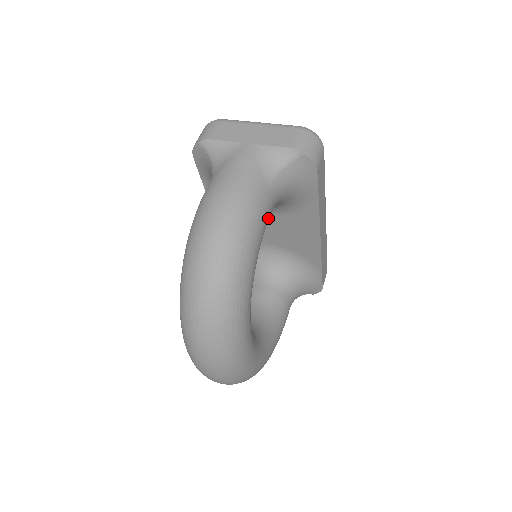
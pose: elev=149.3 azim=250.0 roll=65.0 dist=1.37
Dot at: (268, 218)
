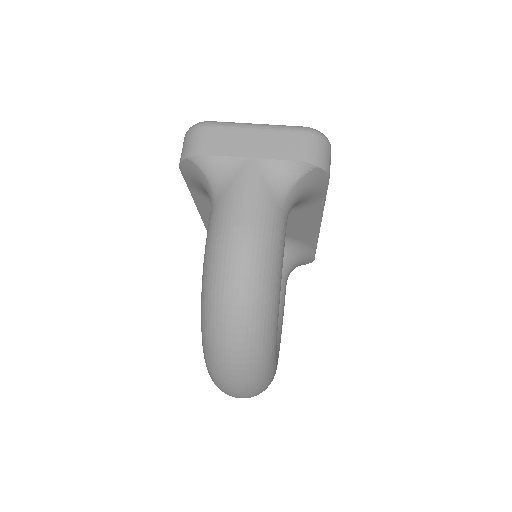
Dot at: occluded
